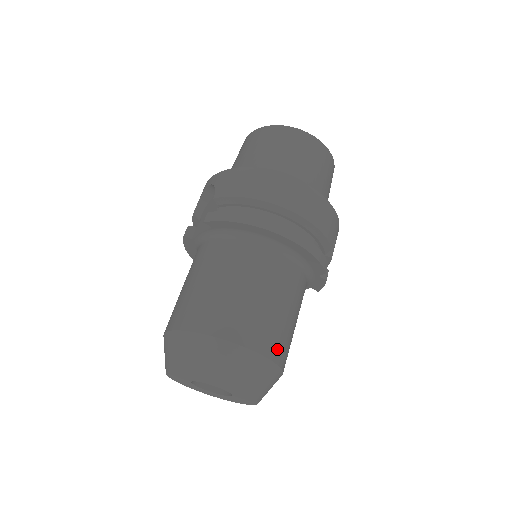
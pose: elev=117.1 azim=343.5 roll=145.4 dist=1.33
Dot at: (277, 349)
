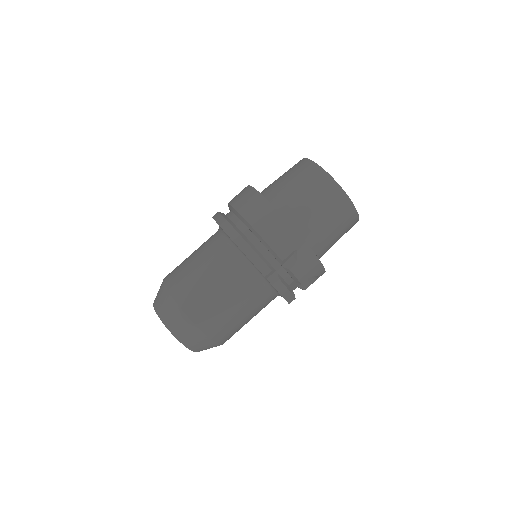
Dot at: (196, 311)
